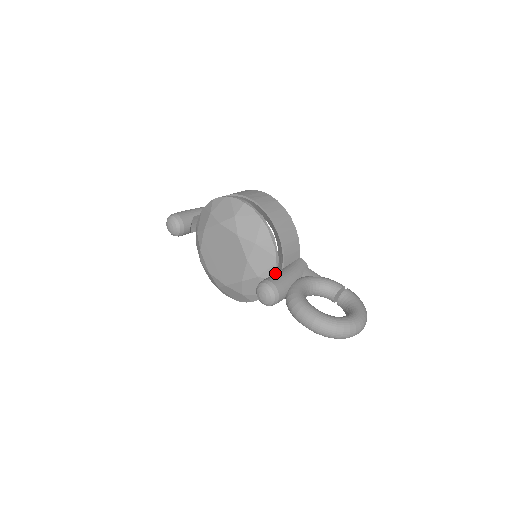
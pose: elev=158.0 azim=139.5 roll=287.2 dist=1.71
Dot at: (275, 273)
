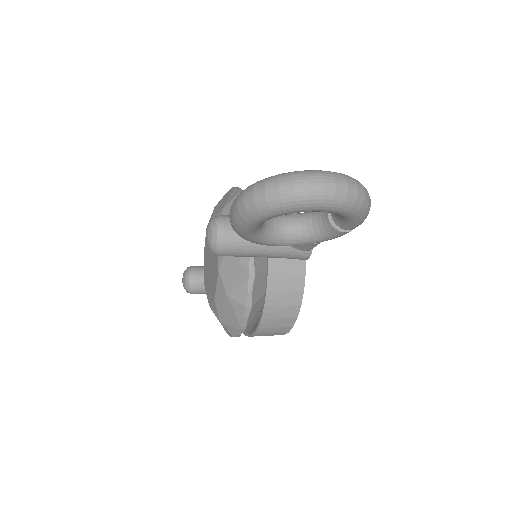
Dot at: occluded
